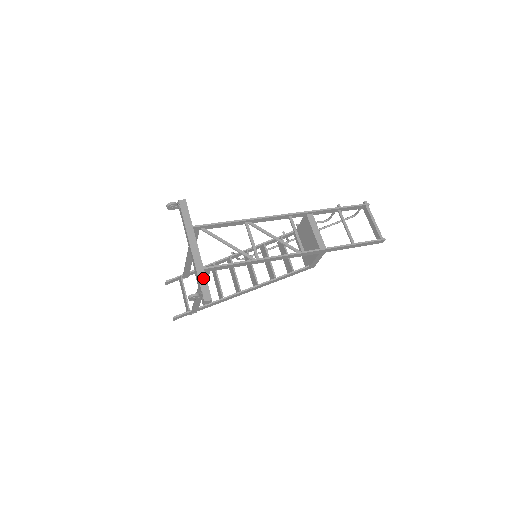
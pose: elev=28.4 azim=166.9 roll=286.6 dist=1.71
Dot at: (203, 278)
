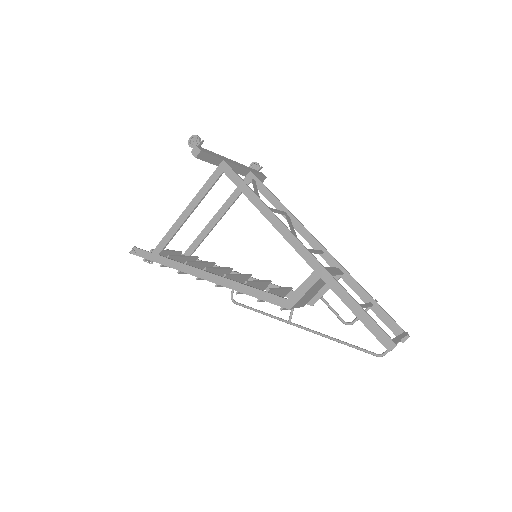
Dot at: (215, 155)
